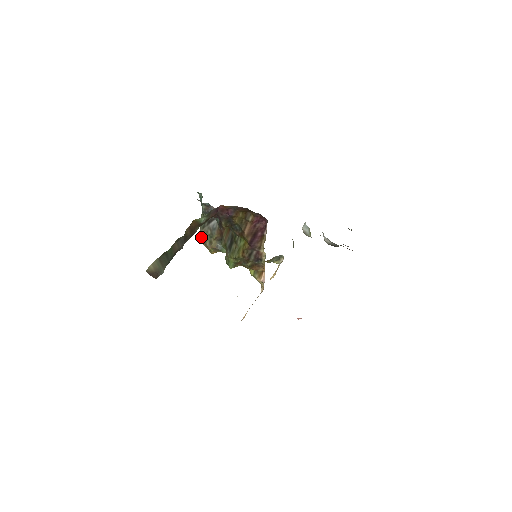
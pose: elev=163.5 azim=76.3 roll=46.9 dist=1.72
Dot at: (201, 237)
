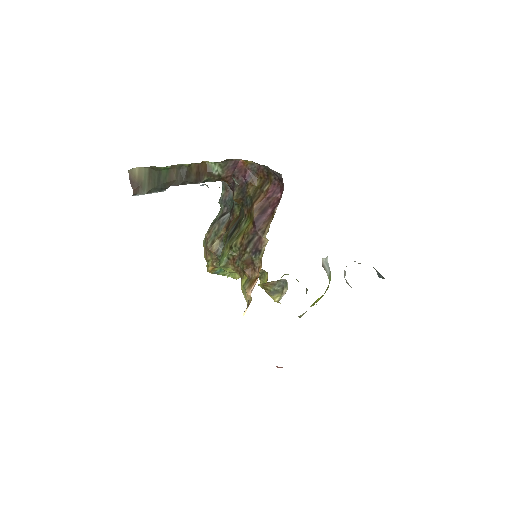
Dot at: (206, 236)
